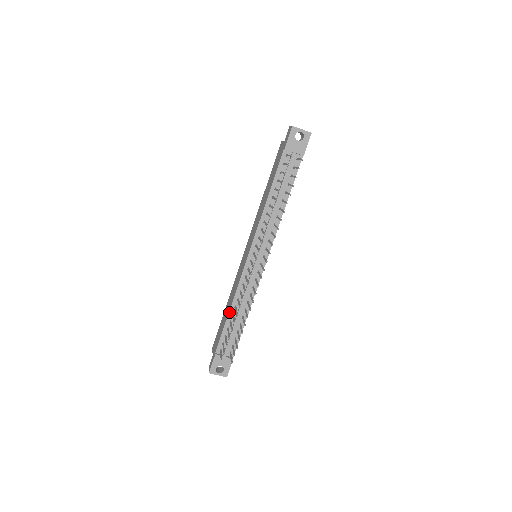
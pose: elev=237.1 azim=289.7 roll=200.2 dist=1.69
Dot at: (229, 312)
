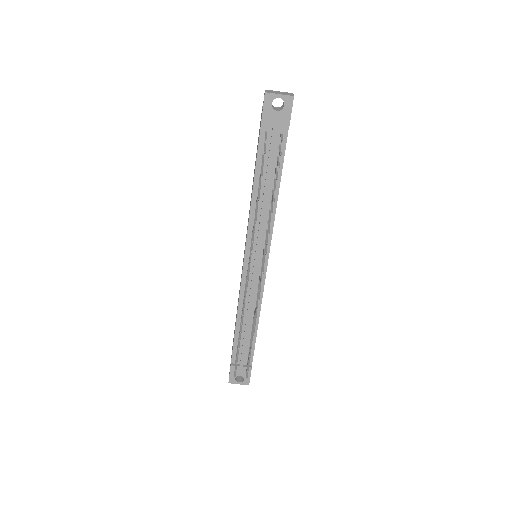
Dot at: (236, 322)
